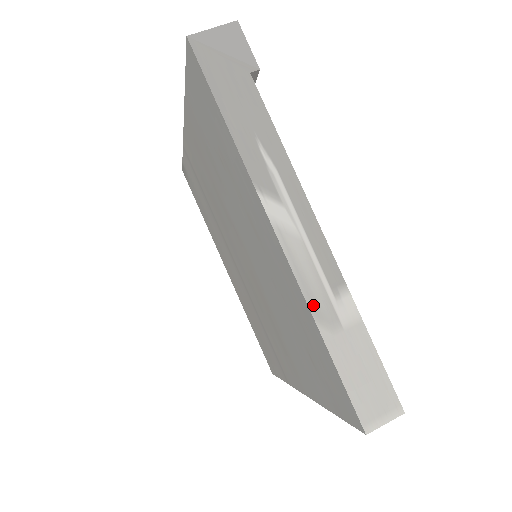
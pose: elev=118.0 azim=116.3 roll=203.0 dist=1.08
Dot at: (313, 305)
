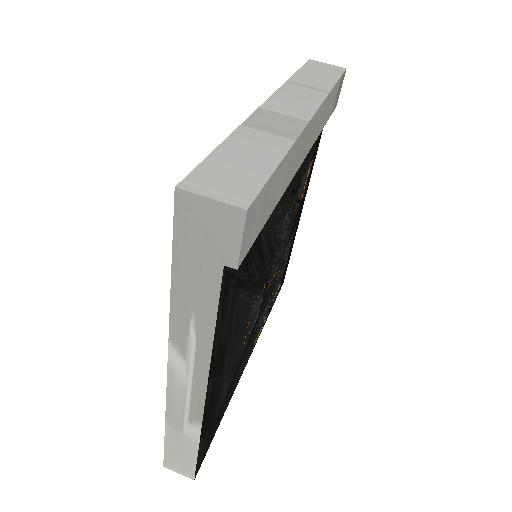
Dot at: (169, 413)
